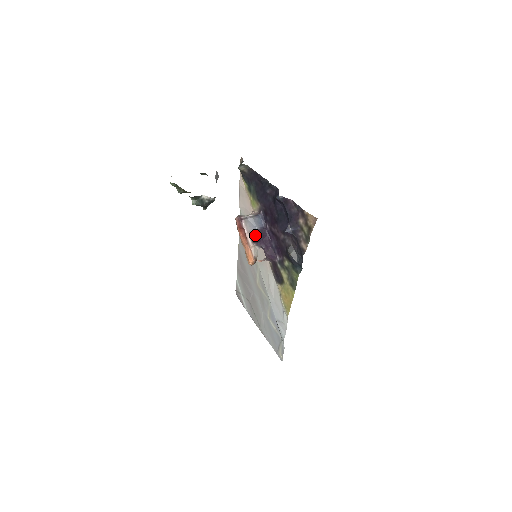
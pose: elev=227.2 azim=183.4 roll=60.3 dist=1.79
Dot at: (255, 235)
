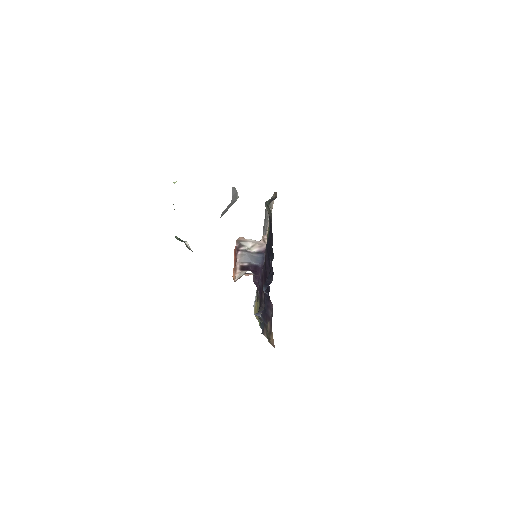
Dot at: (247, 267)
